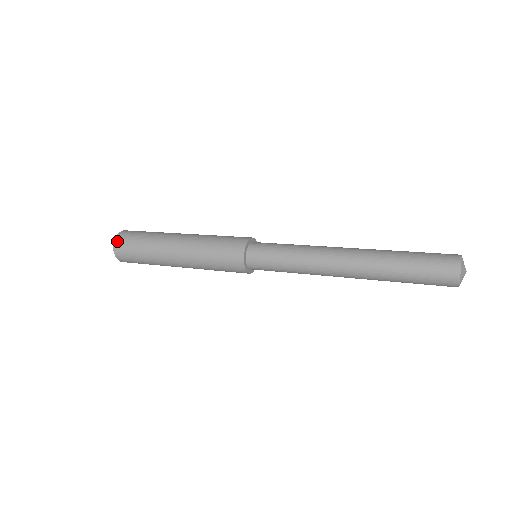
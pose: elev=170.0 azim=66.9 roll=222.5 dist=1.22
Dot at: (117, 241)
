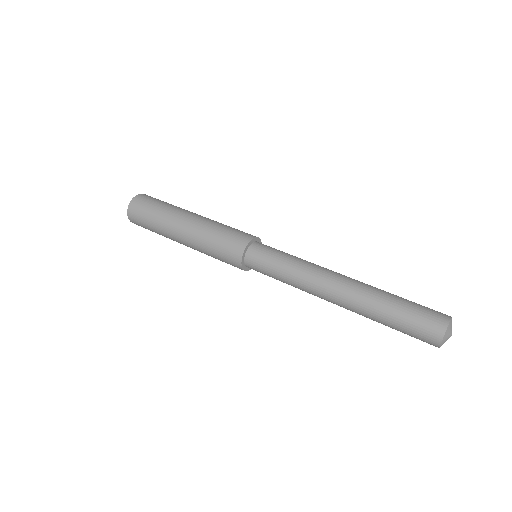
Dot at: (130, 215)
